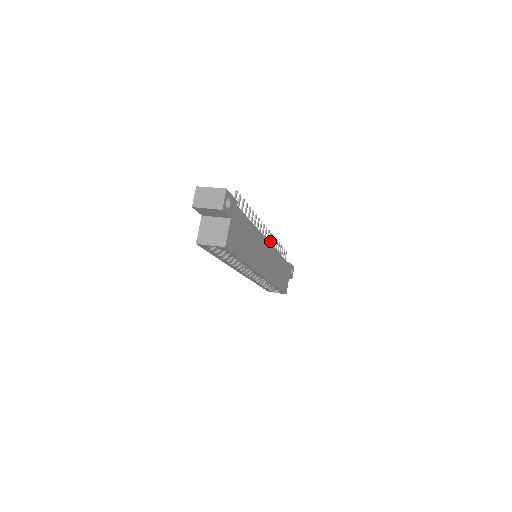
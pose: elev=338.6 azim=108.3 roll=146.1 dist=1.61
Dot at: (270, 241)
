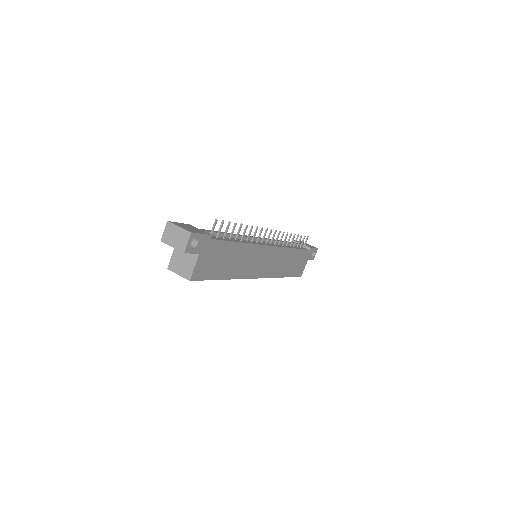
Dot at: (277, 239)
